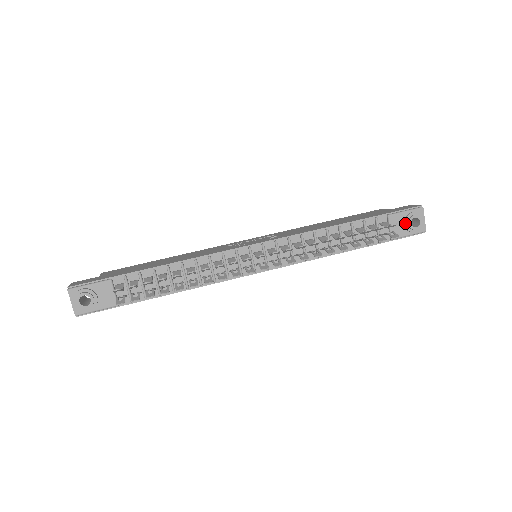
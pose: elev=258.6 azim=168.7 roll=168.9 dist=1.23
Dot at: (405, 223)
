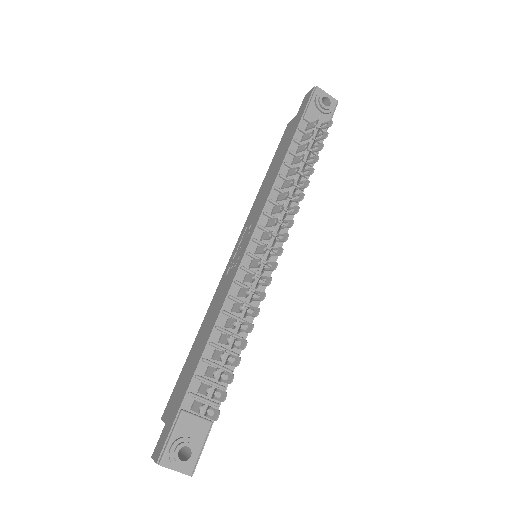
Dot at: (320, 110)
